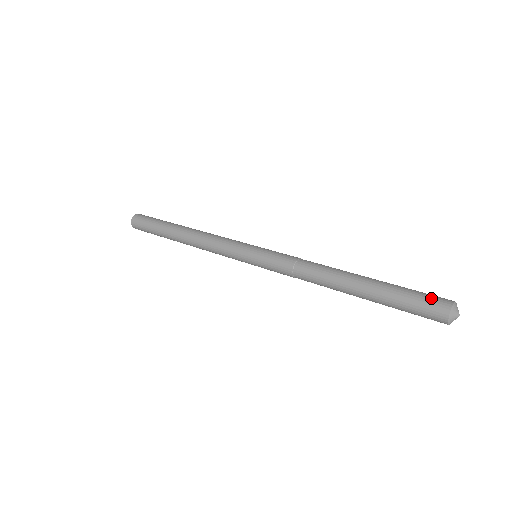
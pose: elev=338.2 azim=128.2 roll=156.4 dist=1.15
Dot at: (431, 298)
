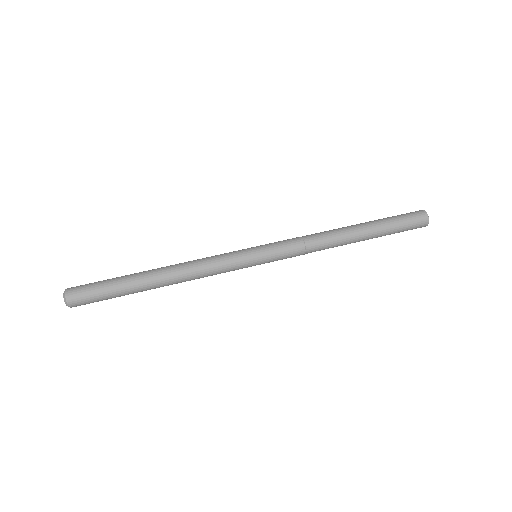
Dot at: (415, 226)
